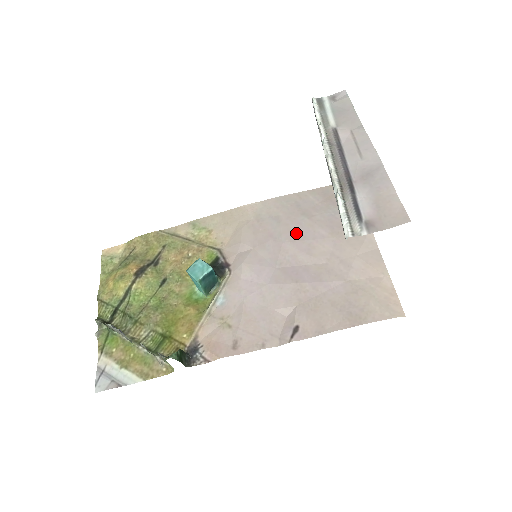
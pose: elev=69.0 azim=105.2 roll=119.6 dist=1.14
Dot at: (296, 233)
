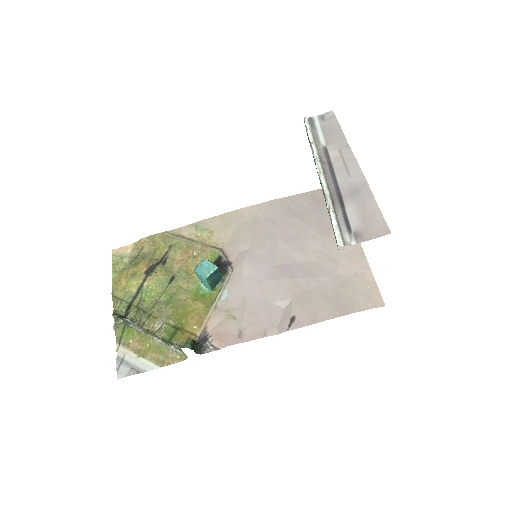
Dot at: (289, 234)
